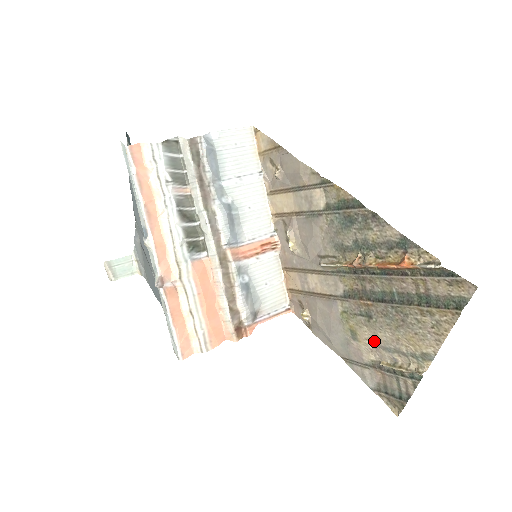
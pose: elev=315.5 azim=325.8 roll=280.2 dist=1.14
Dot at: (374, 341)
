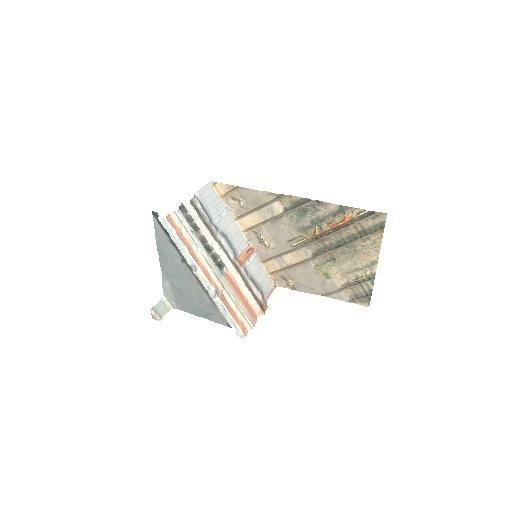
Dot at: (341, 272)
